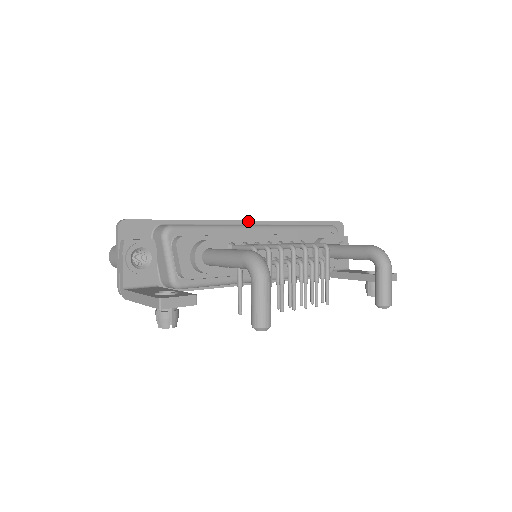
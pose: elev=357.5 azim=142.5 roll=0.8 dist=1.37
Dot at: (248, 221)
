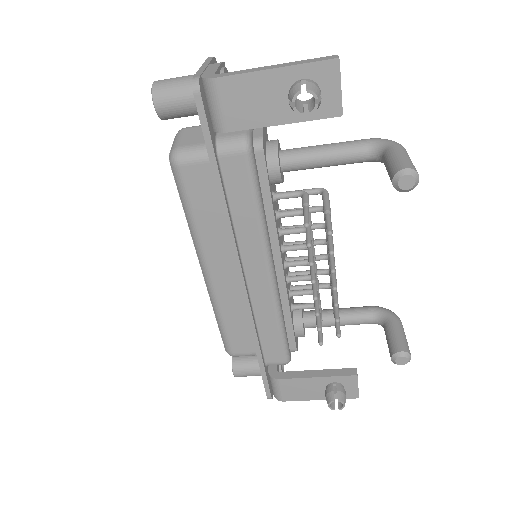
Dot at: occluded
